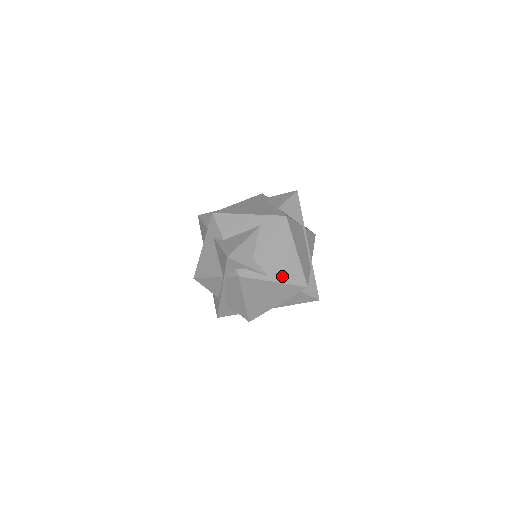
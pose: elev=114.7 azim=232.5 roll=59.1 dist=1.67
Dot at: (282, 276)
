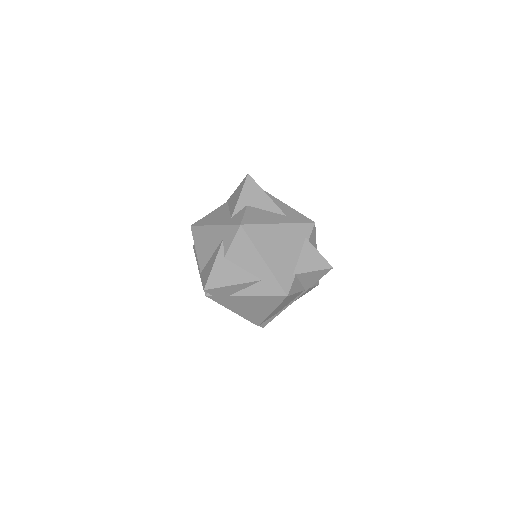
Dot at: (243, 313)
